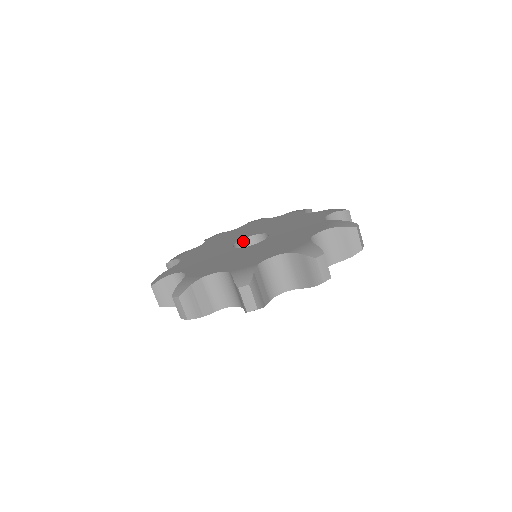
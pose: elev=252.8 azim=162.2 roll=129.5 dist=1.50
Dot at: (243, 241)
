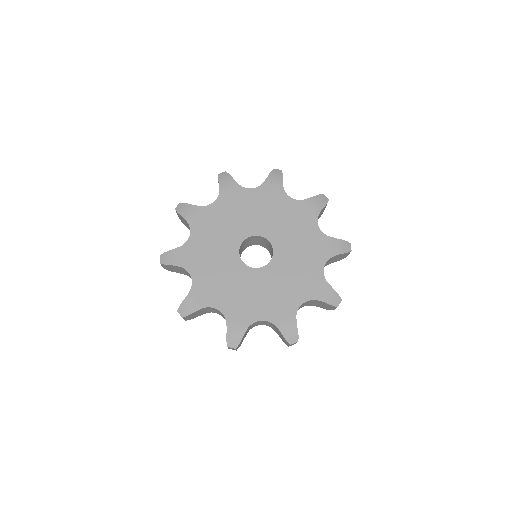
Dot at: (242, 243)
